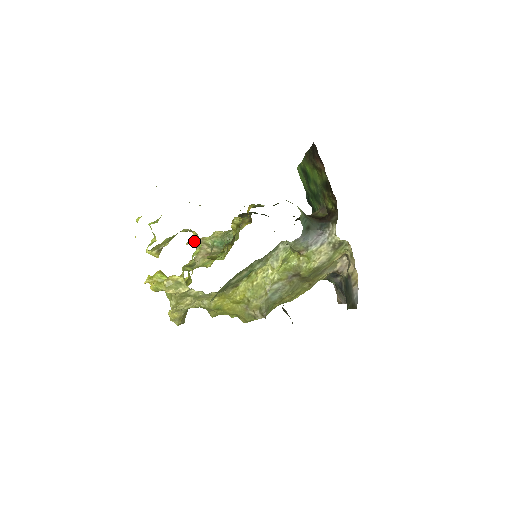
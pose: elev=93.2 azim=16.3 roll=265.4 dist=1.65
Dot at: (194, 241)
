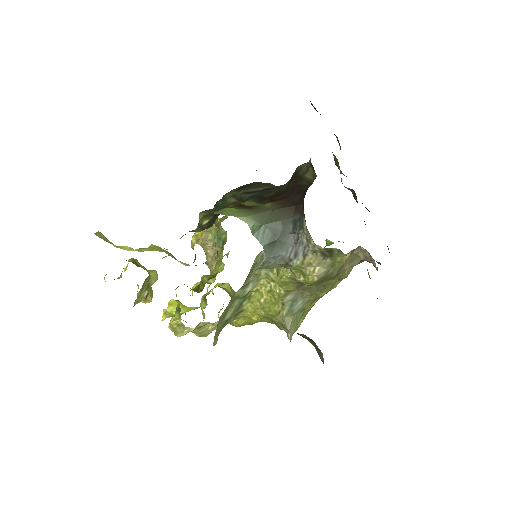
Dot at: occluded
